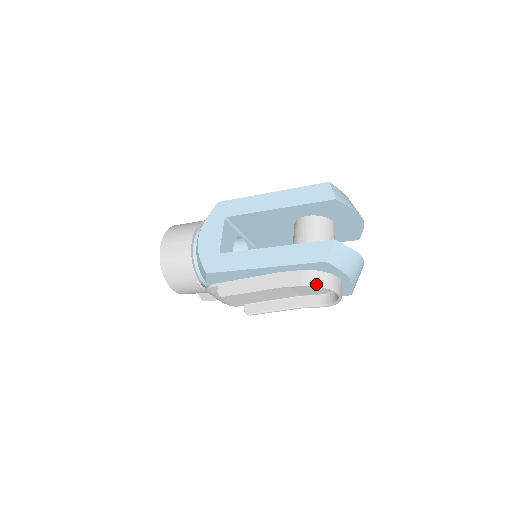
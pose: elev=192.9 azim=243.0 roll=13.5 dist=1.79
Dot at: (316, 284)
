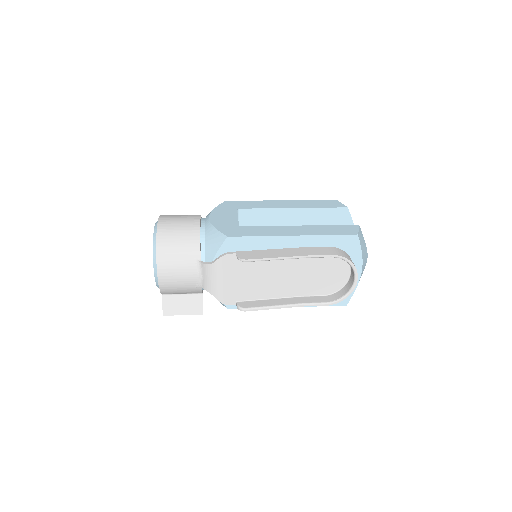
Dot at: (345, 257)
